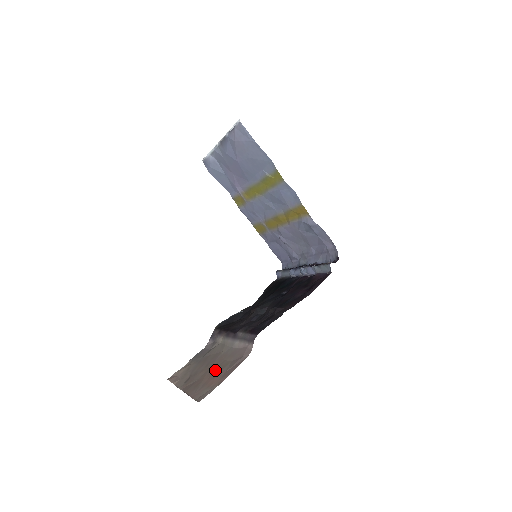
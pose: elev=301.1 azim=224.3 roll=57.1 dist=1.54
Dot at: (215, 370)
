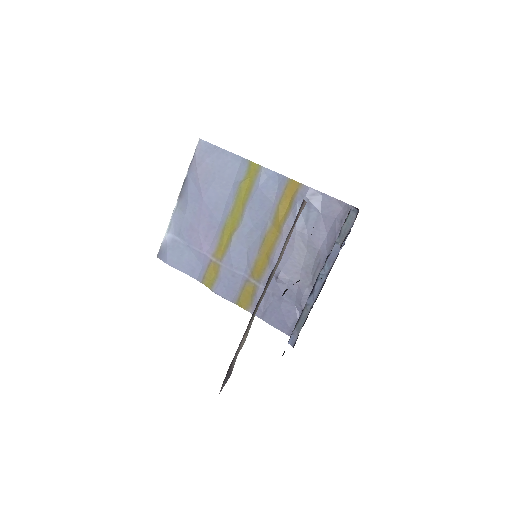
Dot at: occluded
